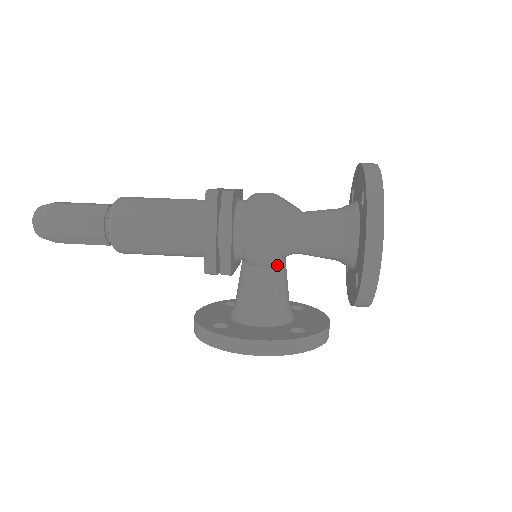
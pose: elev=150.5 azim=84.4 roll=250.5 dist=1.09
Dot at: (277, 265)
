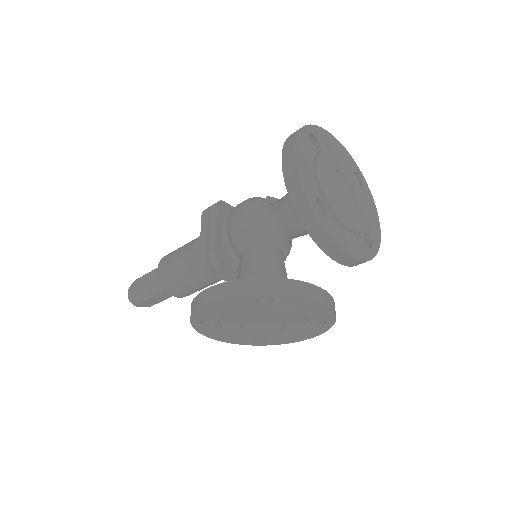
Dot at: (261, 247)
